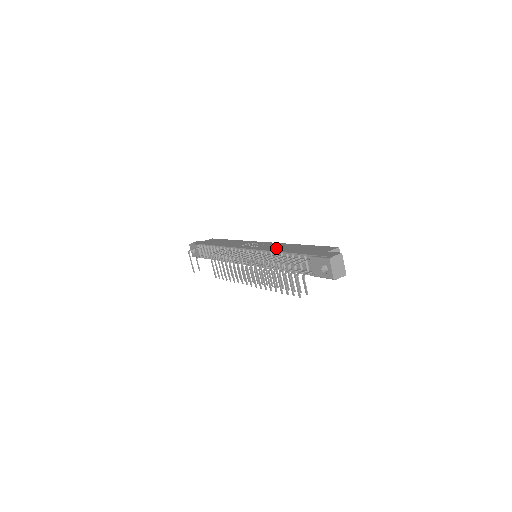
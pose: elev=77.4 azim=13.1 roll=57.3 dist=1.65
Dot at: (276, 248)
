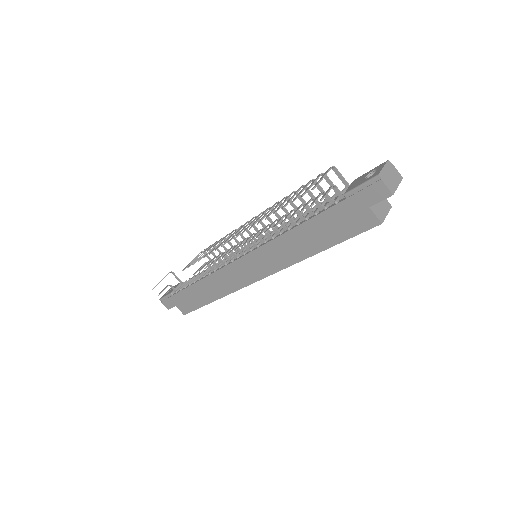
Dot at: occluded
